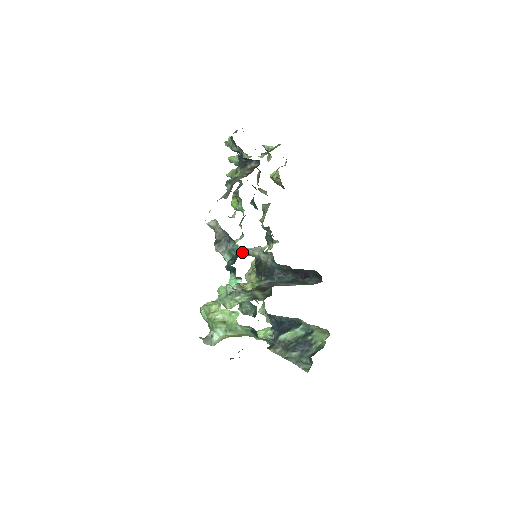
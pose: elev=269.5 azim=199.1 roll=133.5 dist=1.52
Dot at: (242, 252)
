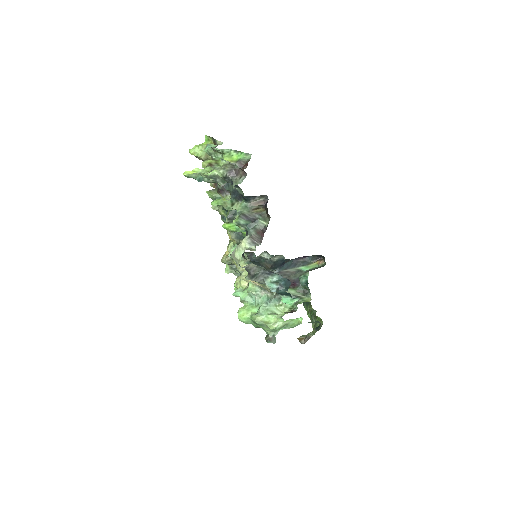
Dot at: occluded
